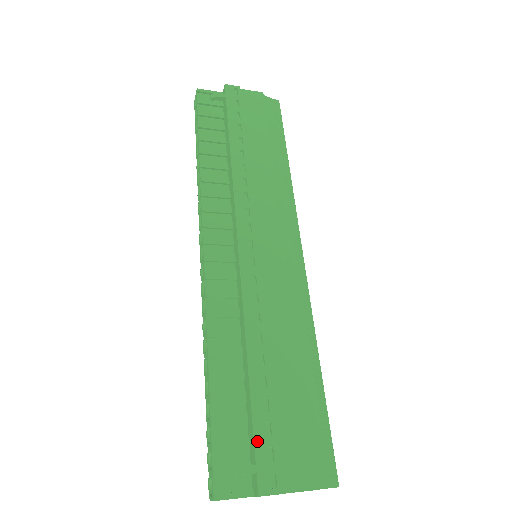
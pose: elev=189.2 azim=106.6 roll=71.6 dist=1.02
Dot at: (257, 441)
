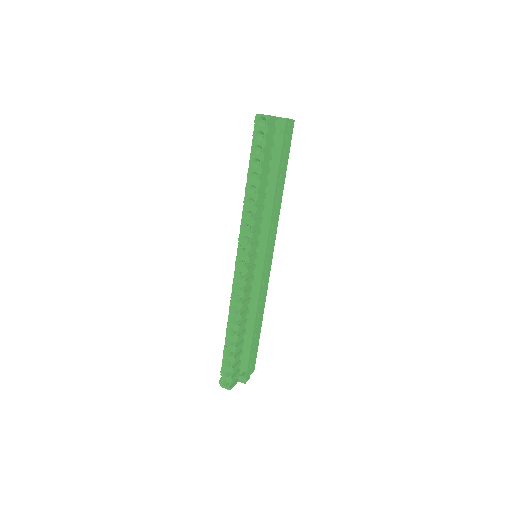
Dot at: (249, 363)
